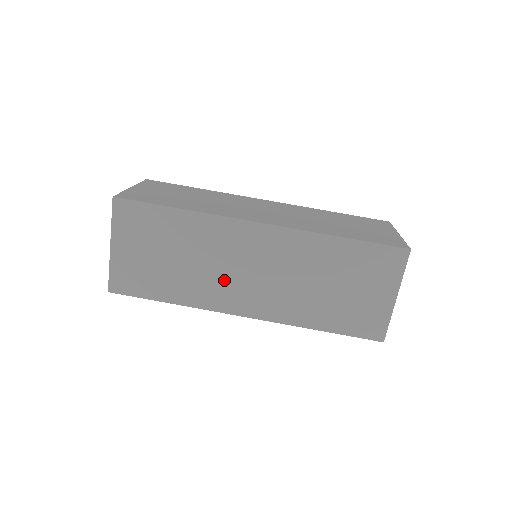
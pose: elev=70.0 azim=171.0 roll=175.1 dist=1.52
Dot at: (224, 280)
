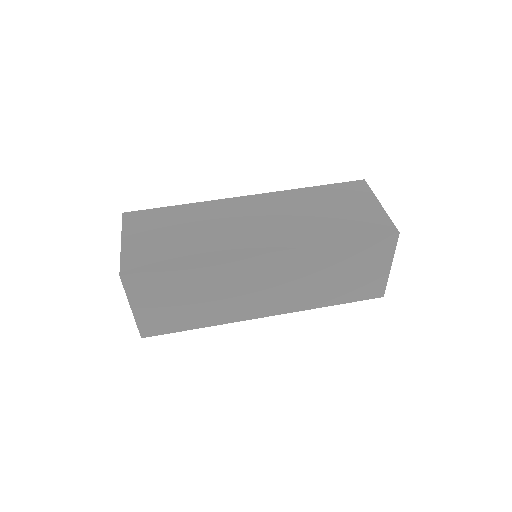
Dot at: (242, 300)
